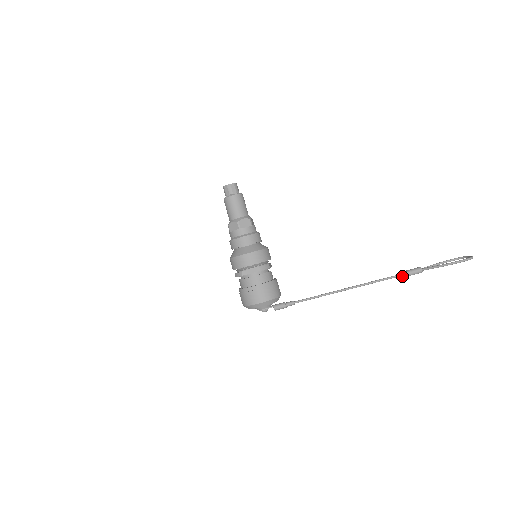
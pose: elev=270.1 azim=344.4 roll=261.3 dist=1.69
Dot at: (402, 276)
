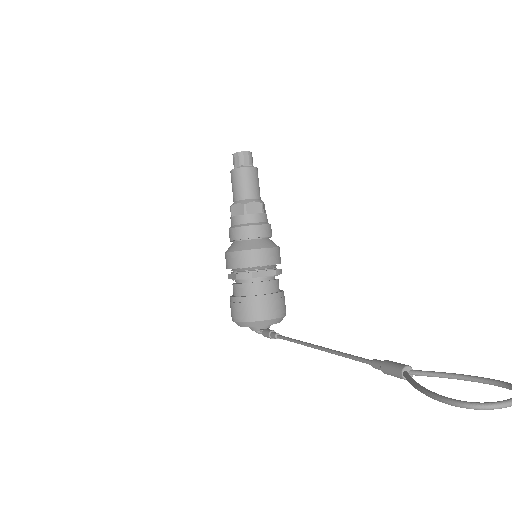
Dot at: (376, 368)
